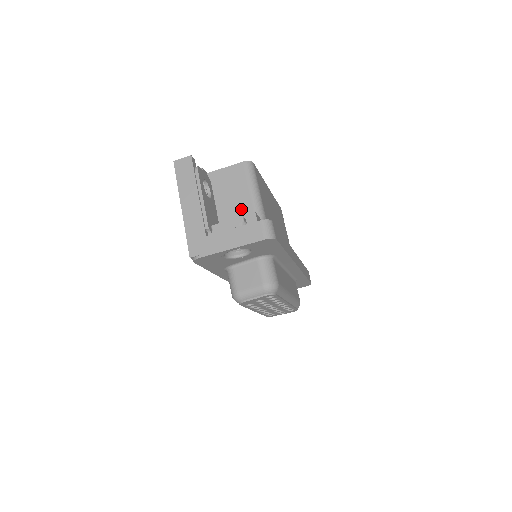
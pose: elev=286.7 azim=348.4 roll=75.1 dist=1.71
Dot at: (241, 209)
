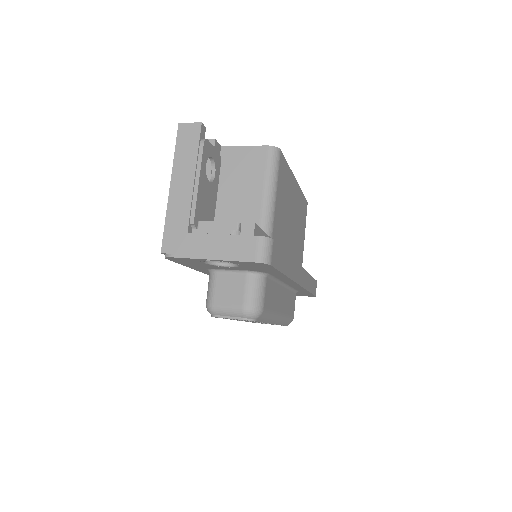
Dot at: (247, 205)
